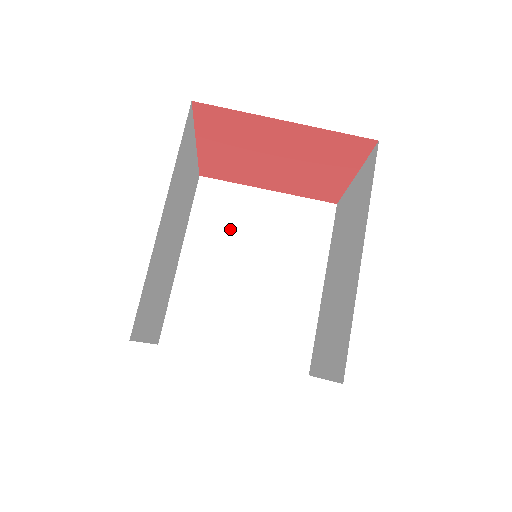
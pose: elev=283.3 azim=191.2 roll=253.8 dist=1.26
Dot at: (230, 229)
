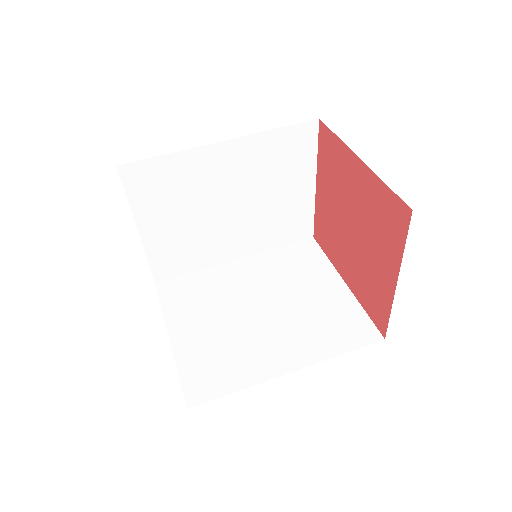
Dot at: (286, 276)
